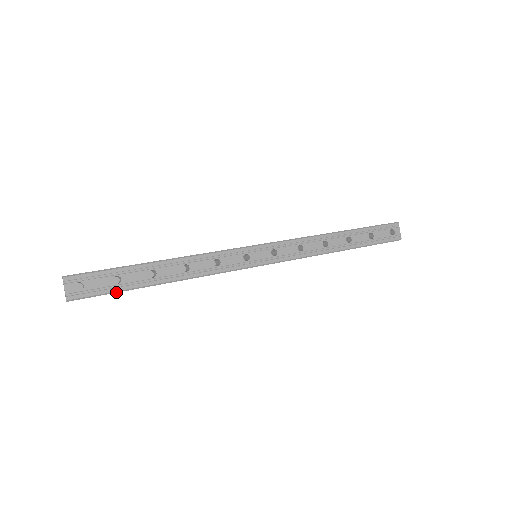
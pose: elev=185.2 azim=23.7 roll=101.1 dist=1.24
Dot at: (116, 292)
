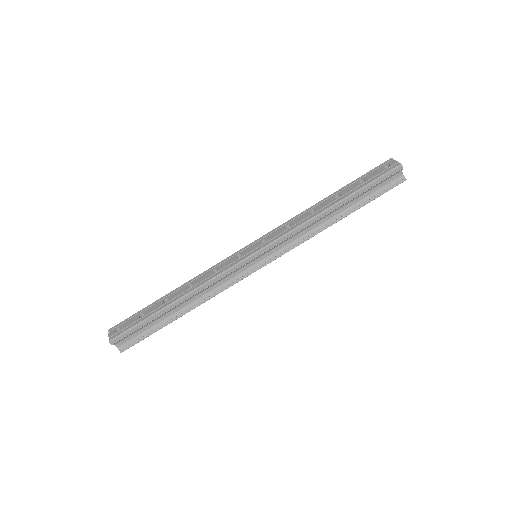
Dot at: (141, 323)
